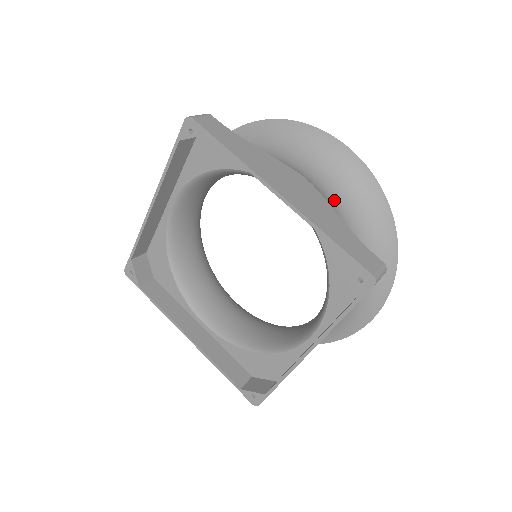
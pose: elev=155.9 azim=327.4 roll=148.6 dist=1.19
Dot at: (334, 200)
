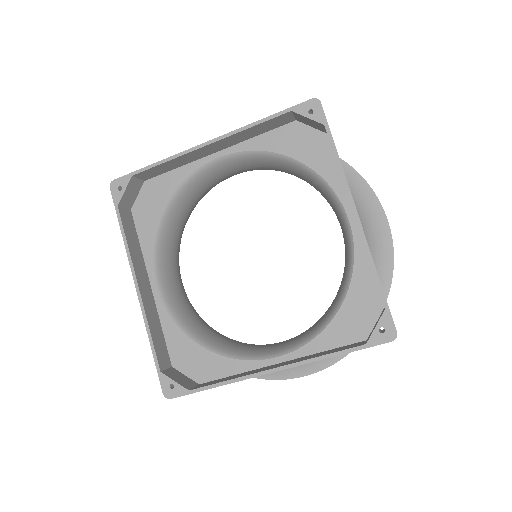
Dot at: occluded
